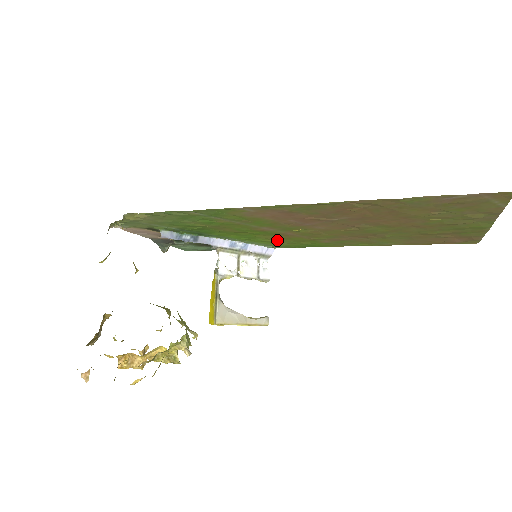
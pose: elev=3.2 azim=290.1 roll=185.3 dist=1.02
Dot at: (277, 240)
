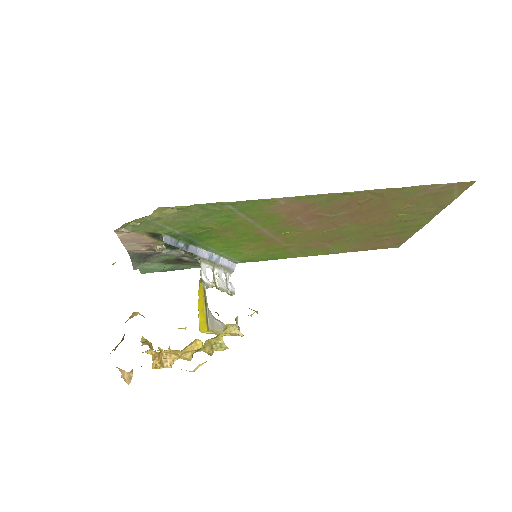
Dot at: (252, 250)
